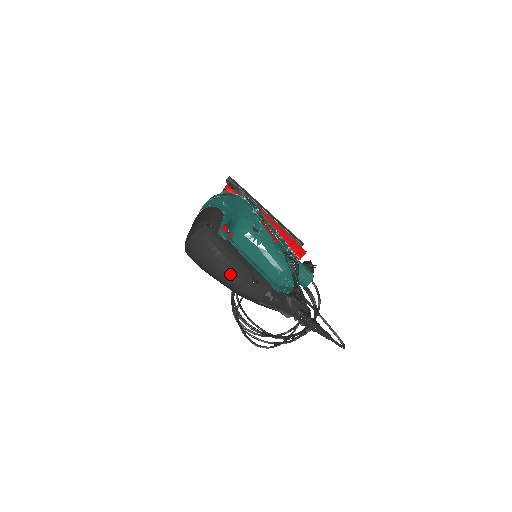
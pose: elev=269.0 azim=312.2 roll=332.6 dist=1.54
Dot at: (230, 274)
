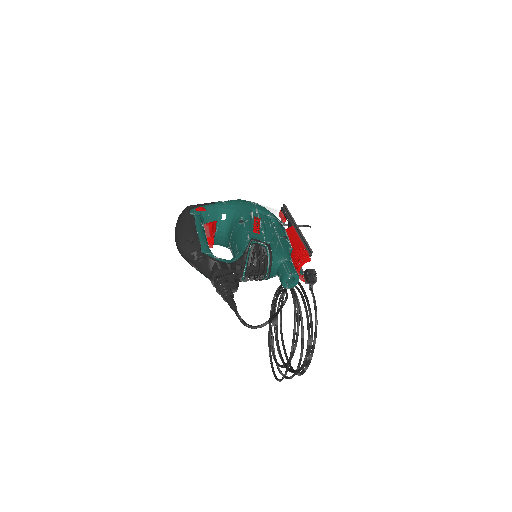
Dot at: (177, 236)
